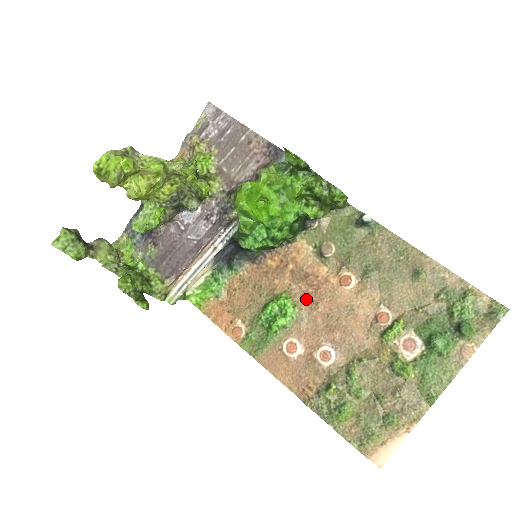
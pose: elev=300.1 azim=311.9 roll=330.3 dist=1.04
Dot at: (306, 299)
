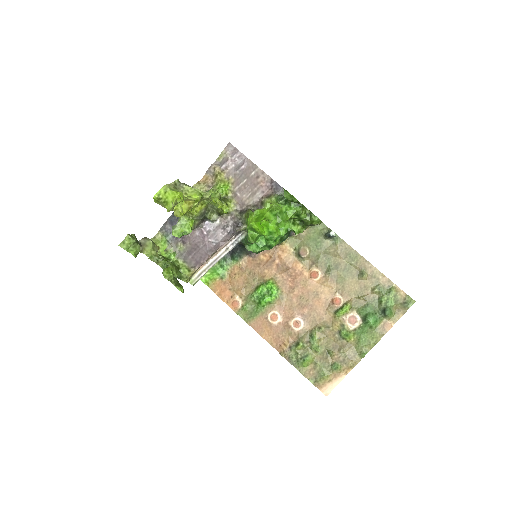
Dot at: (286, 285)
